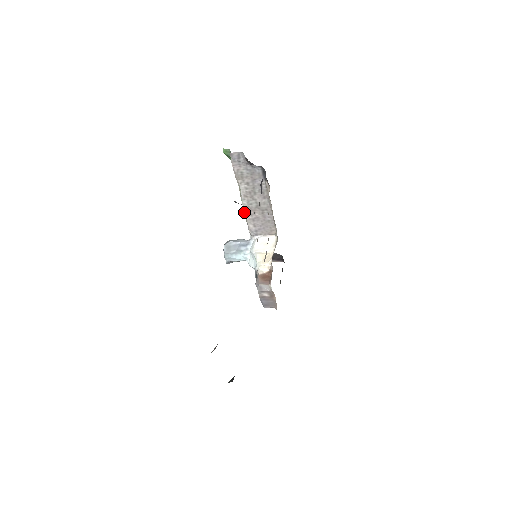
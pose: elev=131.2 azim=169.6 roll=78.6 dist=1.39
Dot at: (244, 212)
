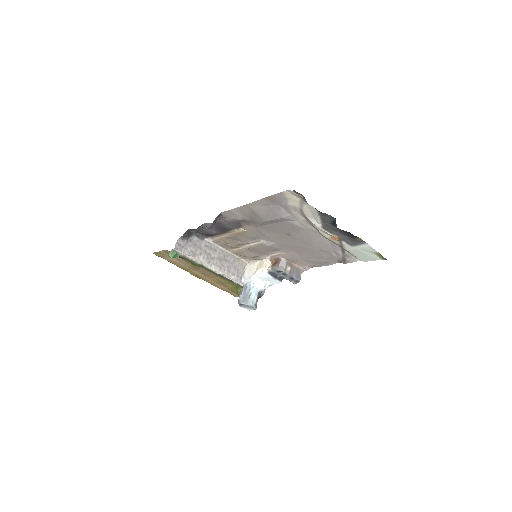
Dot at: occluded
